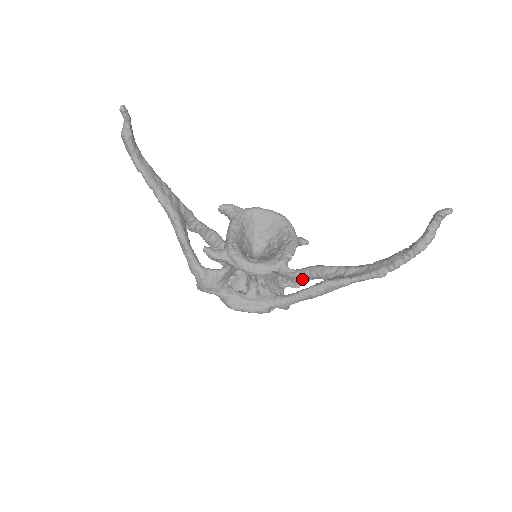
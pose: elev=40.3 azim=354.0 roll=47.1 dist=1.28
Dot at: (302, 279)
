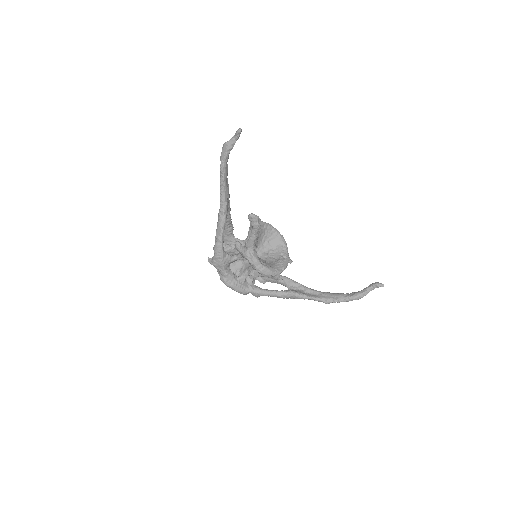
Dot at: (271, 280)
